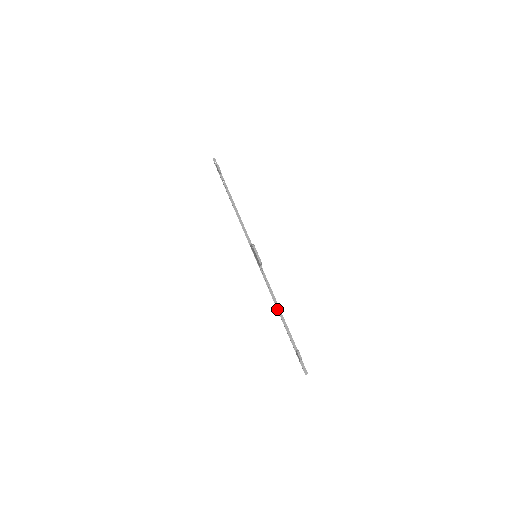
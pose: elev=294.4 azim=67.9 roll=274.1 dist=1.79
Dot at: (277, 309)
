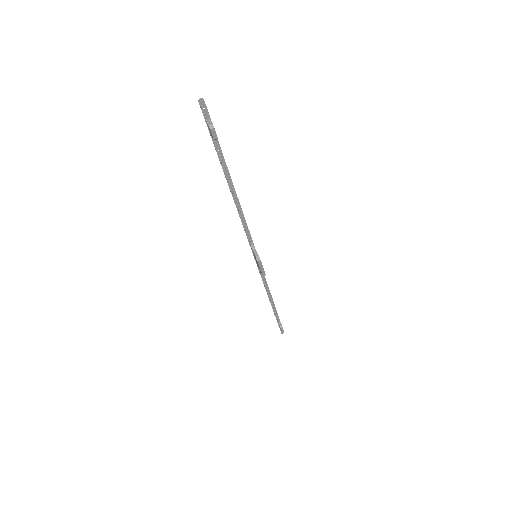
Dot at: (268, 297)
